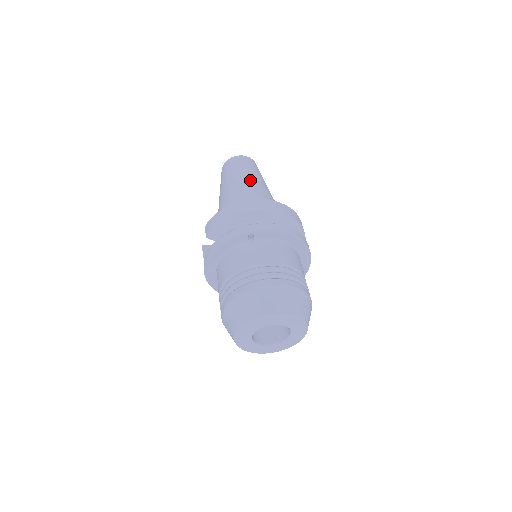
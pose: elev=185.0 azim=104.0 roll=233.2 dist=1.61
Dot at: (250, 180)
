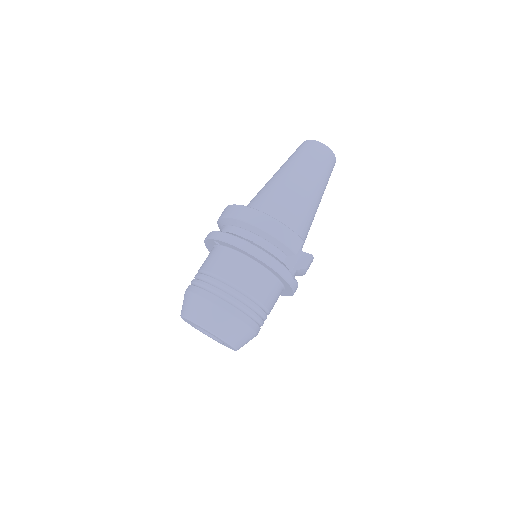
Dot at: (284, 175)
